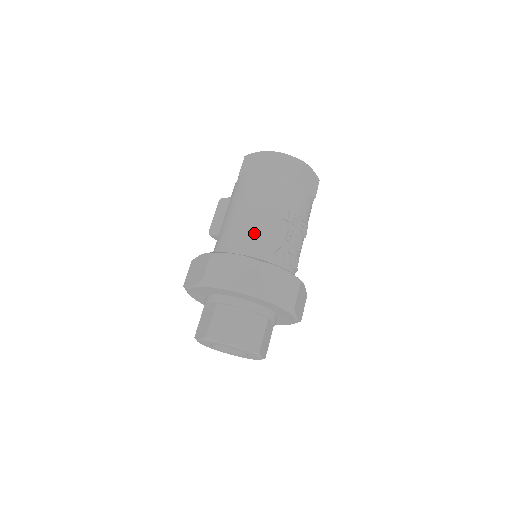
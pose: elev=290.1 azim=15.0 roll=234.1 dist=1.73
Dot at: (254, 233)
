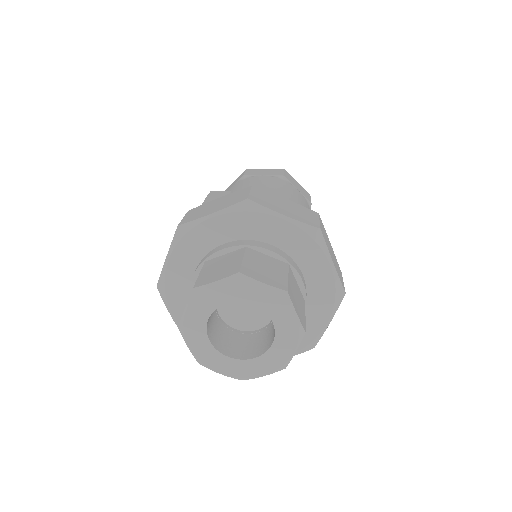
Dot at: occluded
